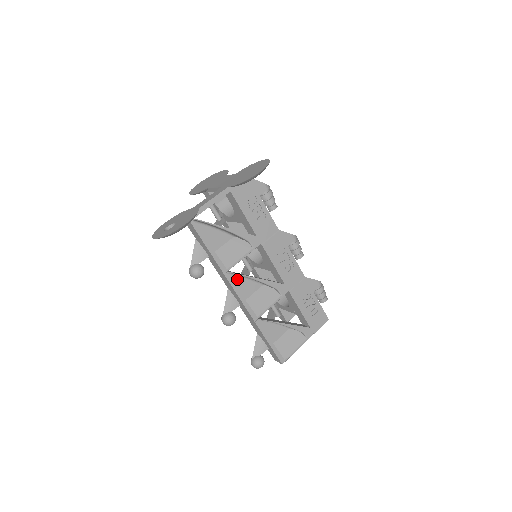
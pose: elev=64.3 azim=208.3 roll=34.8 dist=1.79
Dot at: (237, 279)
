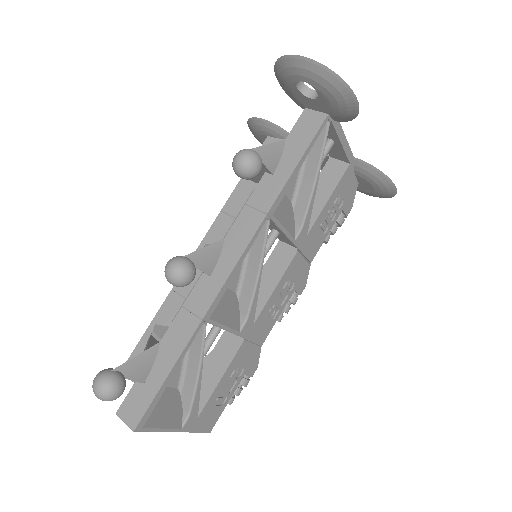
Dot at: occluded
